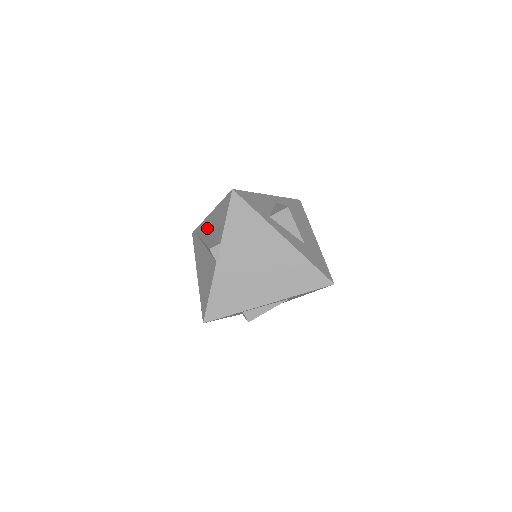
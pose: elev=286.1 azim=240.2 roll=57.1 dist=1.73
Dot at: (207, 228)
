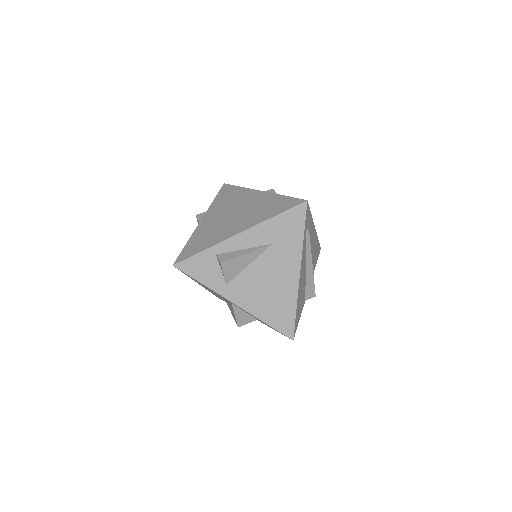
Dot at: occluded
